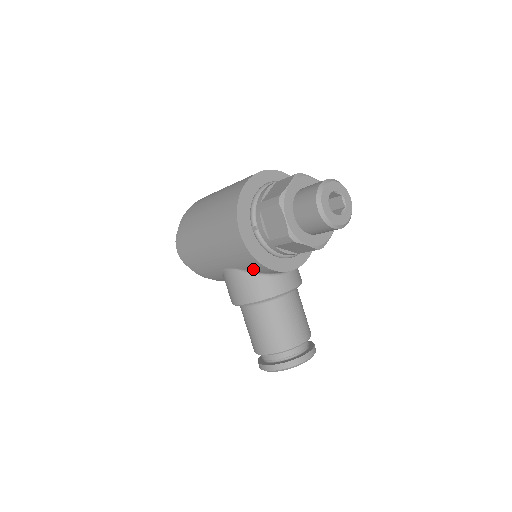
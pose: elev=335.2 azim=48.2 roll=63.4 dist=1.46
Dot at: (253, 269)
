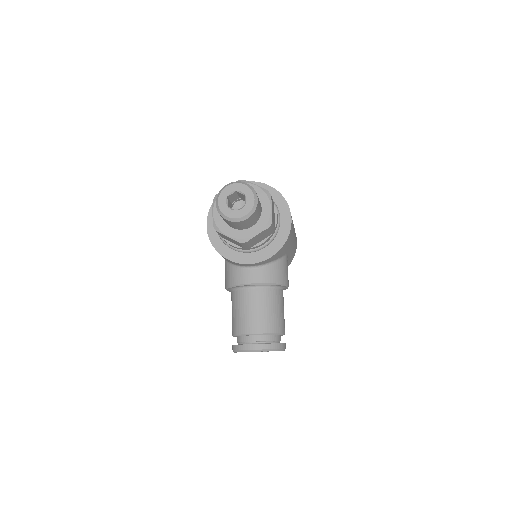
Dot at: occluded
